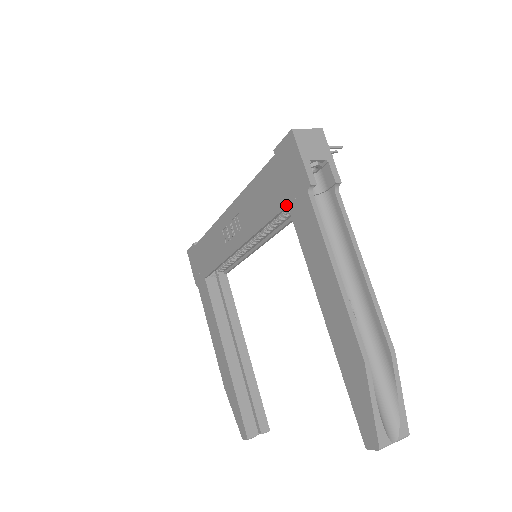
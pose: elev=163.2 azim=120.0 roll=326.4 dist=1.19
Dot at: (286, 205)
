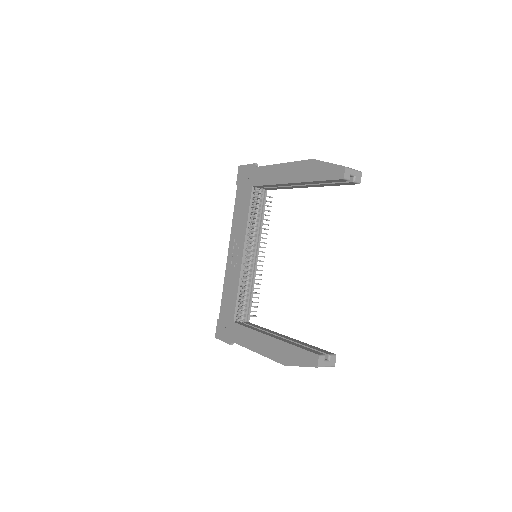
Dot at: (251, 187)
